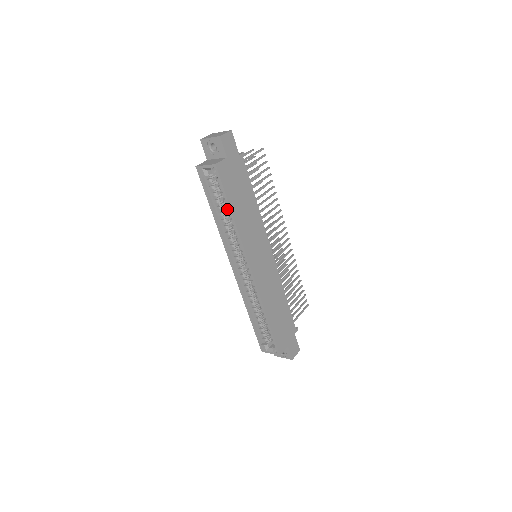
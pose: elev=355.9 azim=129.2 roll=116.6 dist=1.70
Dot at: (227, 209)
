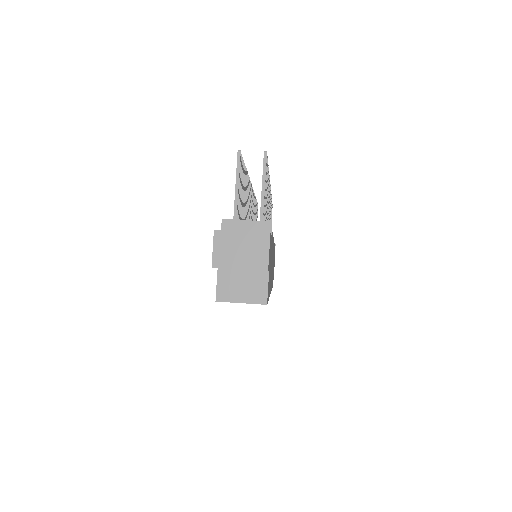
Dot at: occluded
